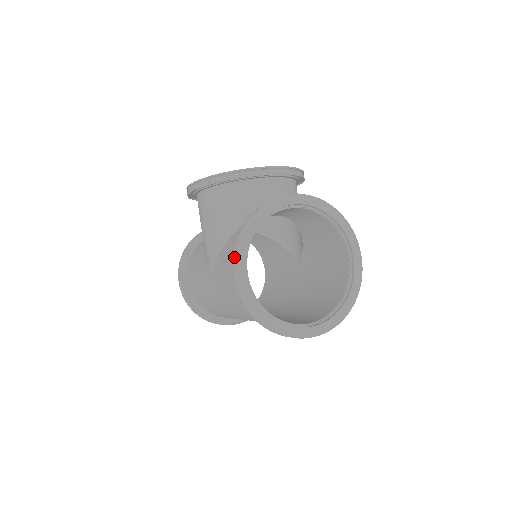
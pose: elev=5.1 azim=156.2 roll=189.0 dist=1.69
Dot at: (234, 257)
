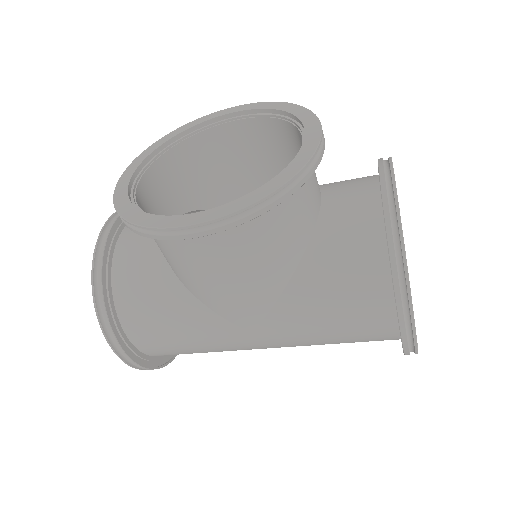
Dot at: (403, 314)
